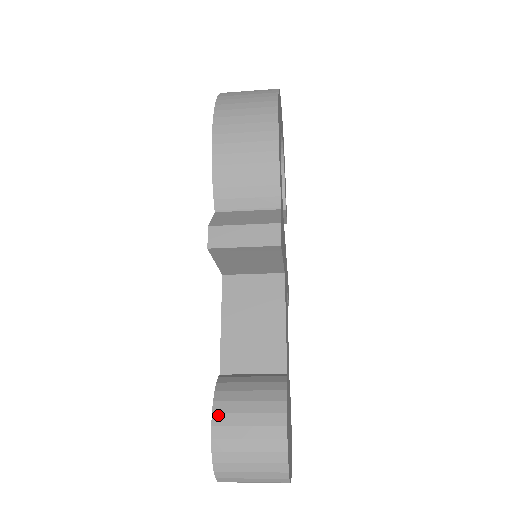
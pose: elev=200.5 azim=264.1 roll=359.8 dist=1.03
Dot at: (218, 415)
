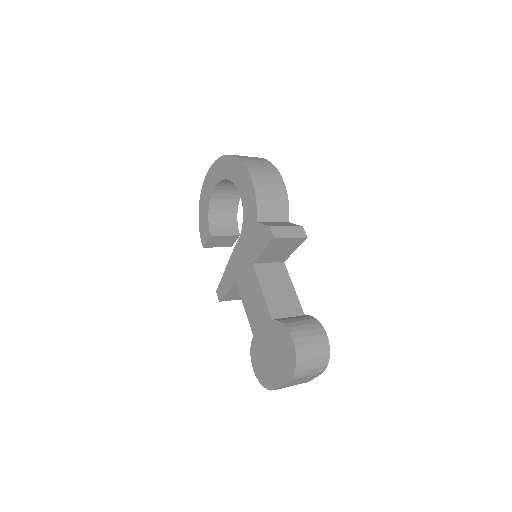
Dot at: (293, 333)
